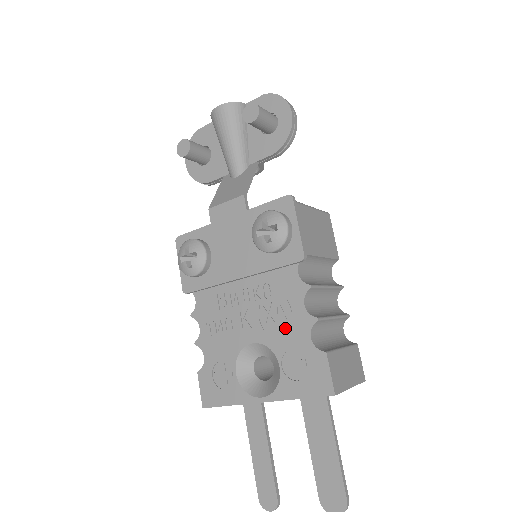
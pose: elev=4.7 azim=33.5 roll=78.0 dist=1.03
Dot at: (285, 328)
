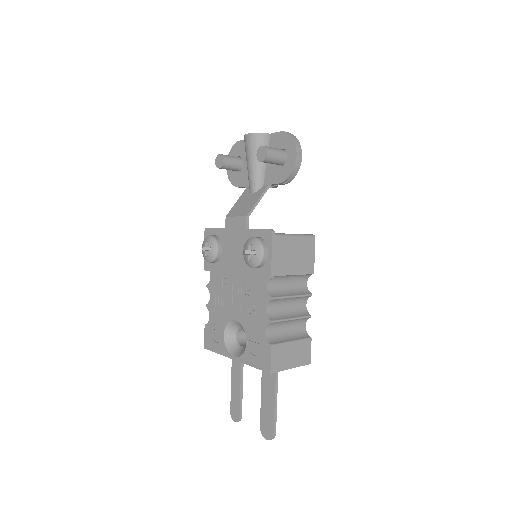
Dot at: (253, 319)
